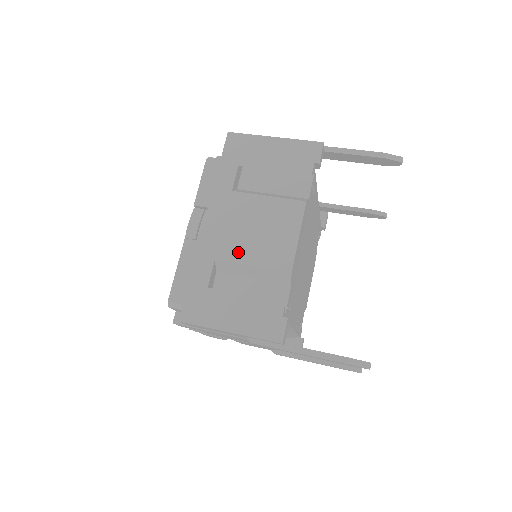
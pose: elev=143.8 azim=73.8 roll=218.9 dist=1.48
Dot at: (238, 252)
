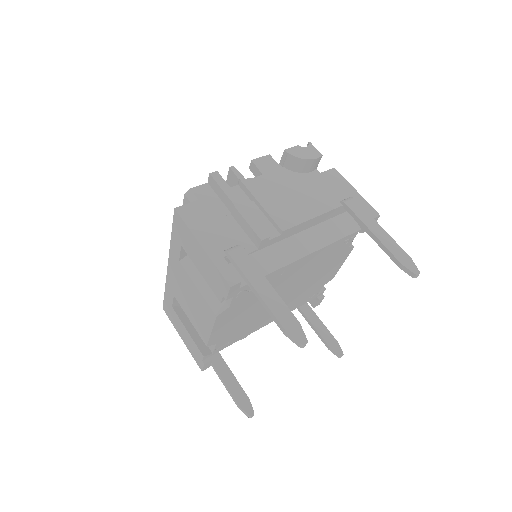
Dot at: (183, 304)
